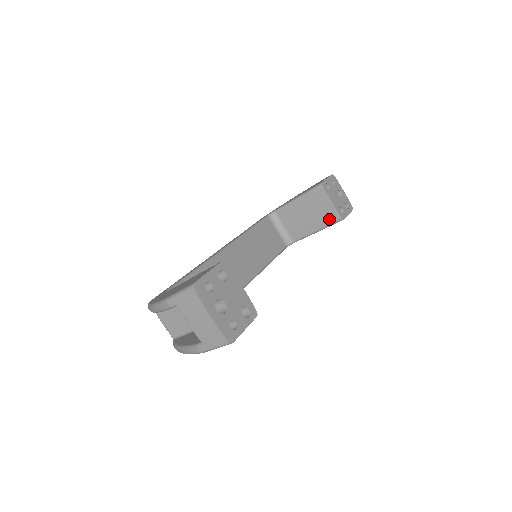
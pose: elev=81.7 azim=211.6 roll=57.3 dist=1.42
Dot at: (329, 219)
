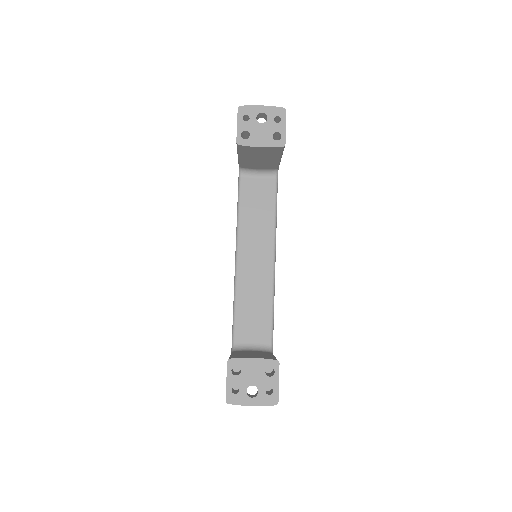
Dot at: (275, 152)
